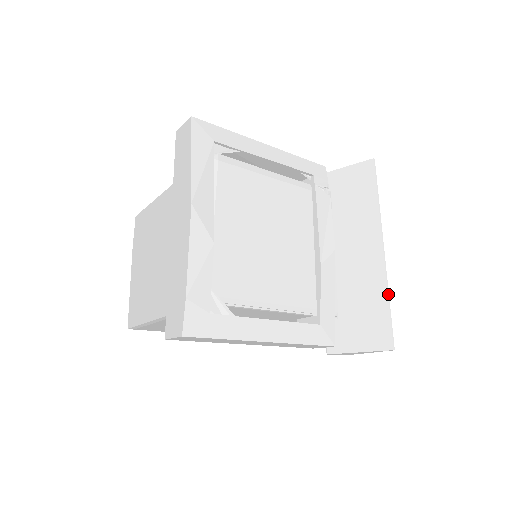
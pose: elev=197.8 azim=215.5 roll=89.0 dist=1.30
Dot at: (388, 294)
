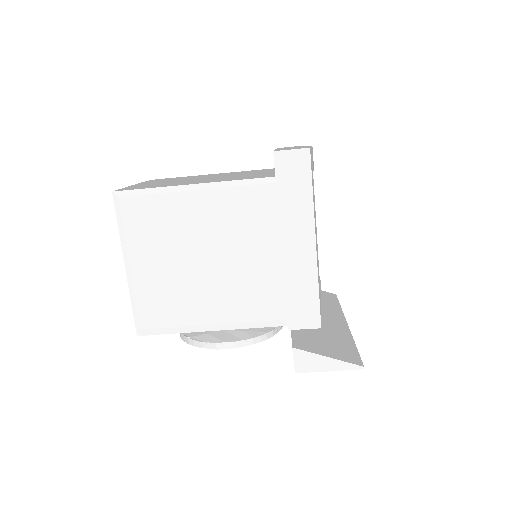
Dot at: (354, 342)
